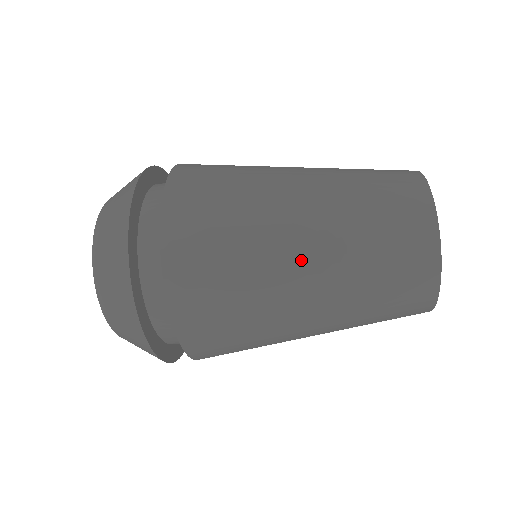
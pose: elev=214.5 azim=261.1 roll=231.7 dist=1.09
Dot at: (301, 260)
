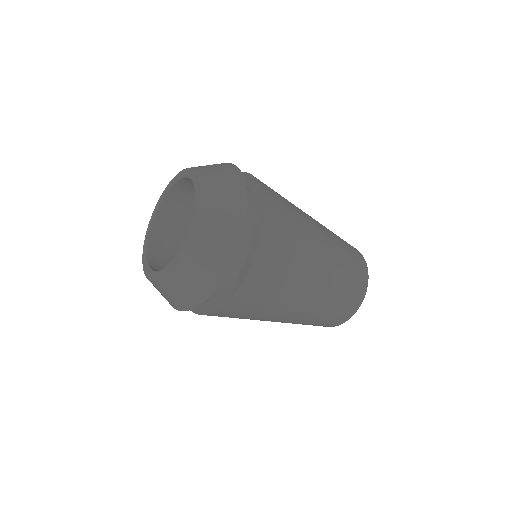
Dot at: (313, 287)
